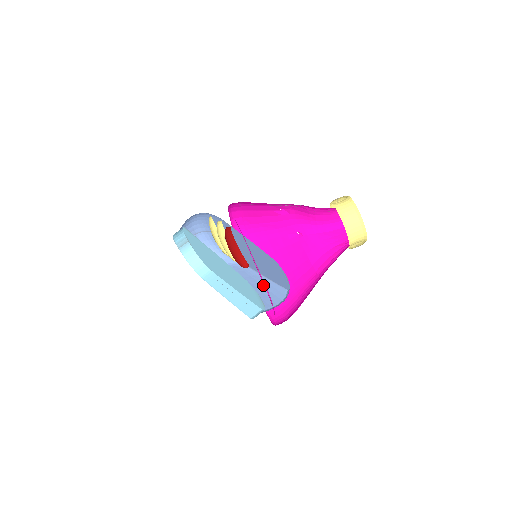
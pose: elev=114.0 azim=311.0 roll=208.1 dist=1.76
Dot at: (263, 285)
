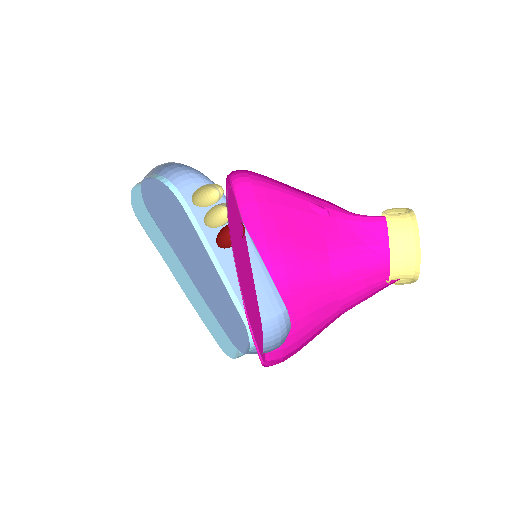
Dot at: (257, 271)
